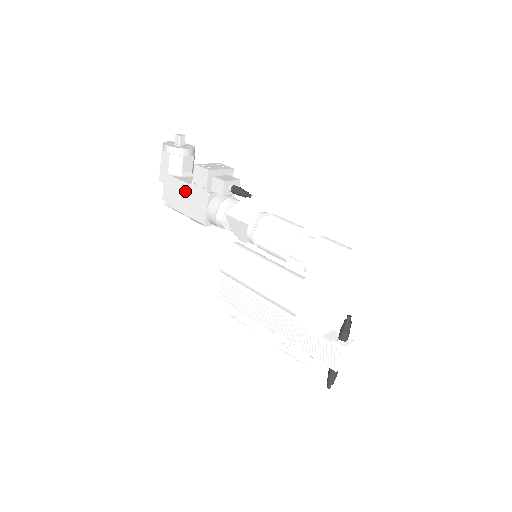
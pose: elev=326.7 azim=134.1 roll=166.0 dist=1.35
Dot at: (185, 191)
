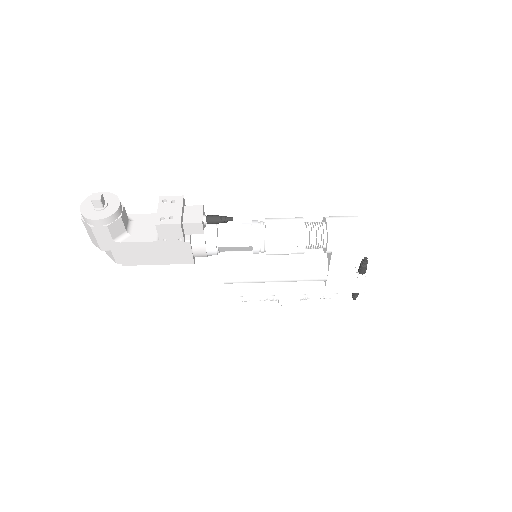
Dot at: (151, 248)
